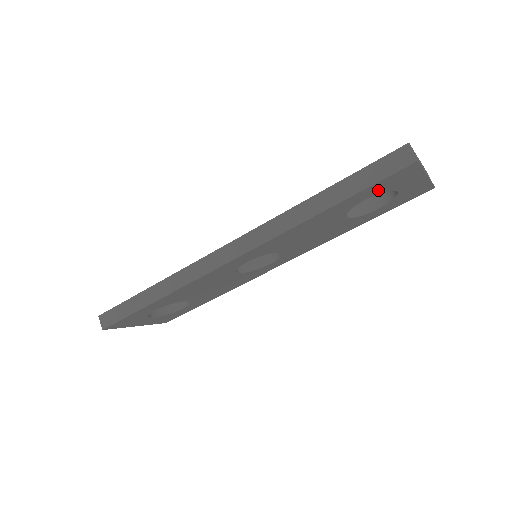
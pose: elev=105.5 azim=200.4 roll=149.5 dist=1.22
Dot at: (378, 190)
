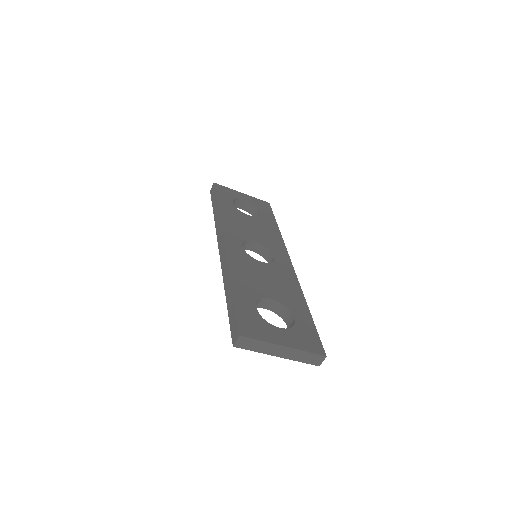
Dot at: occluded
